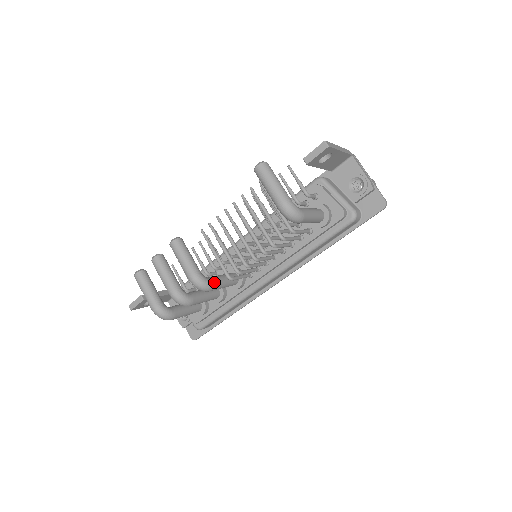
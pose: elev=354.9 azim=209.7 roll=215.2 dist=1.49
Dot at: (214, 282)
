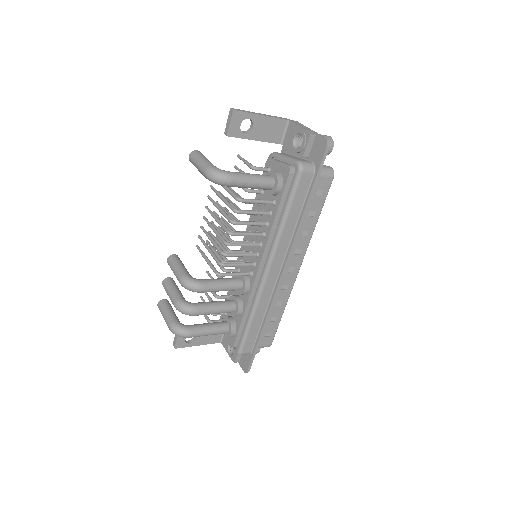
Dot at: (204, 281)
